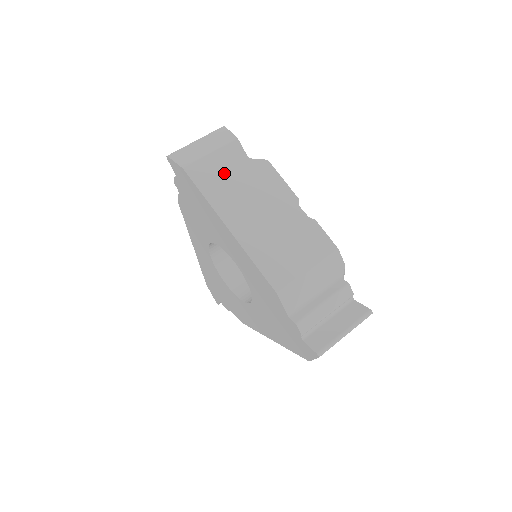
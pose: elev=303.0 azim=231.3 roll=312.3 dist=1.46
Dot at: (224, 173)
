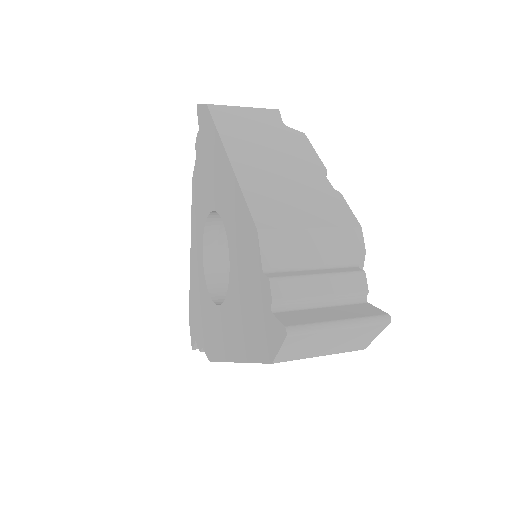
Dot at: (250, 123)
